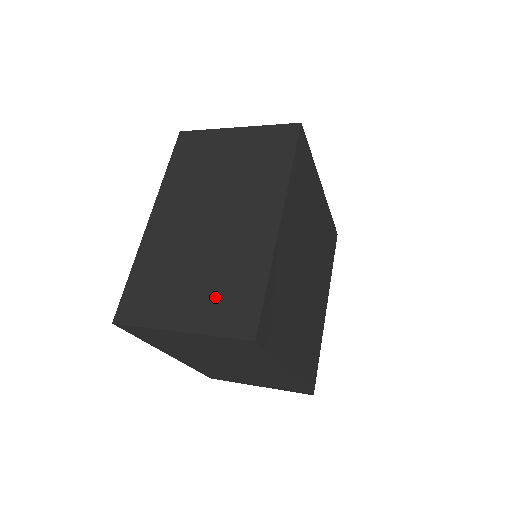
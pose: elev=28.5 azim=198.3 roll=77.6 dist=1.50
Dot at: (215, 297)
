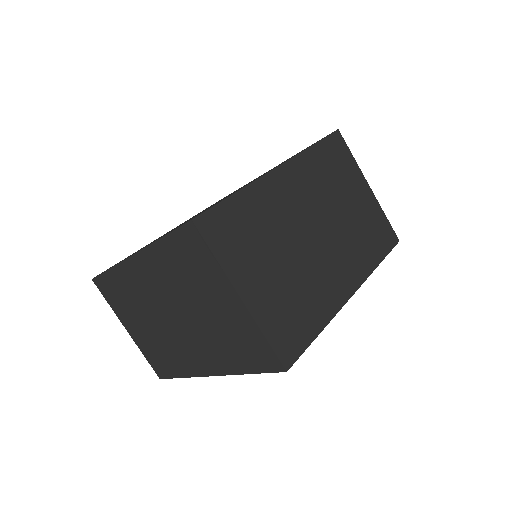
Dot at: (283, 302)
